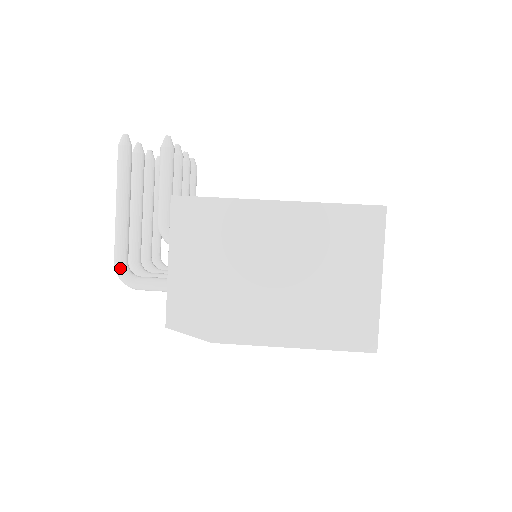
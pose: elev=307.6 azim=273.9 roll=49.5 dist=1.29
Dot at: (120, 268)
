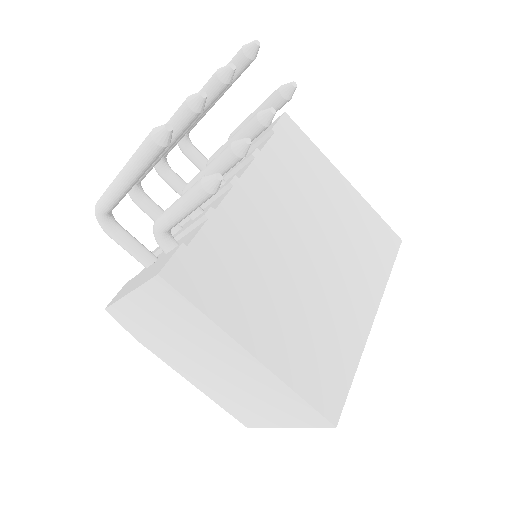
Dot at: (99, 215)
